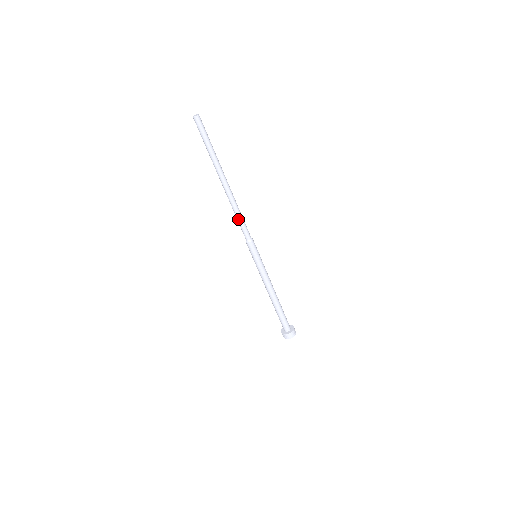
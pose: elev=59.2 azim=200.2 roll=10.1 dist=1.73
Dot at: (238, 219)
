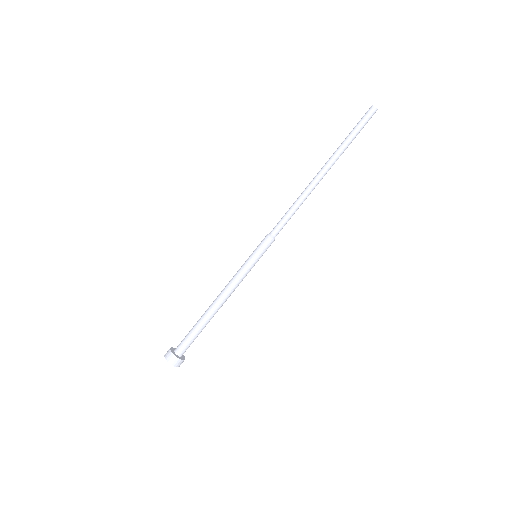
Dot at: (293, 211)
